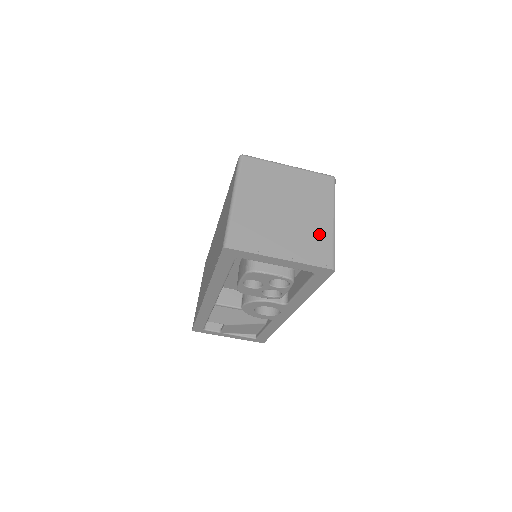
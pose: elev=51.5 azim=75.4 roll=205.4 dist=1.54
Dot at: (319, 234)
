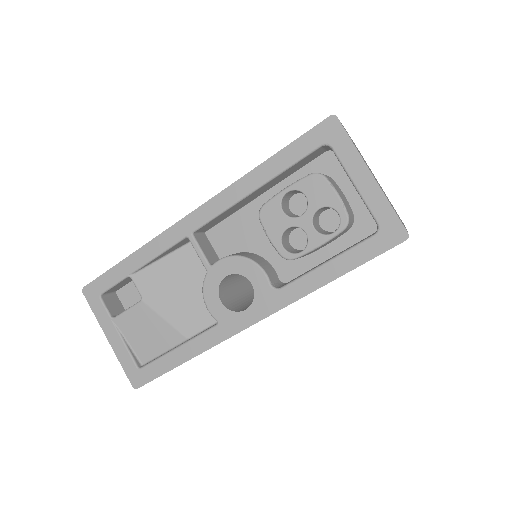
Dot at: (398, 216)
